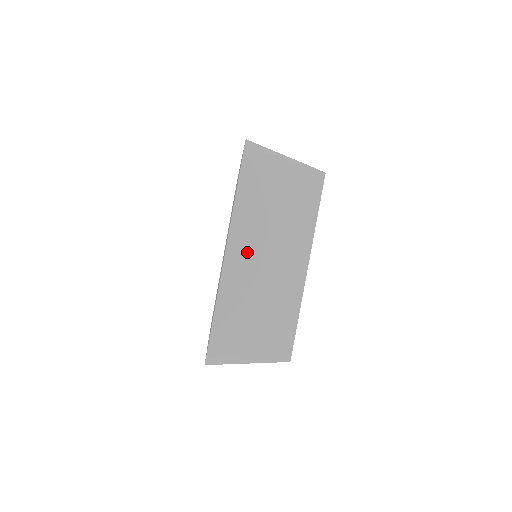
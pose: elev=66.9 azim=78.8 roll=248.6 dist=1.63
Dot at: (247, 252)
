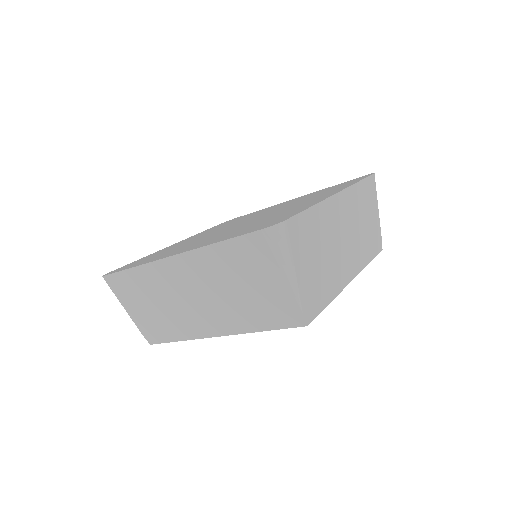
Dot at: (186, 276)
